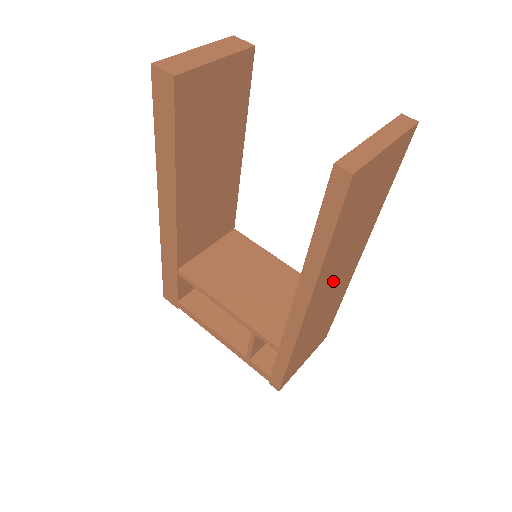
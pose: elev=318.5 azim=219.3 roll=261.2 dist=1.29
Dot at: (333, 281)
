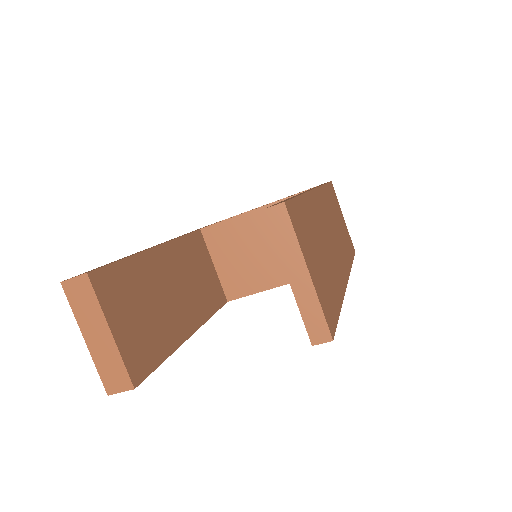
Dot at: (333, 244)
